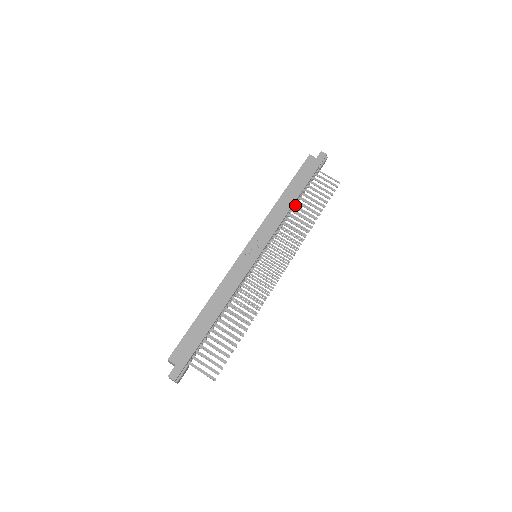
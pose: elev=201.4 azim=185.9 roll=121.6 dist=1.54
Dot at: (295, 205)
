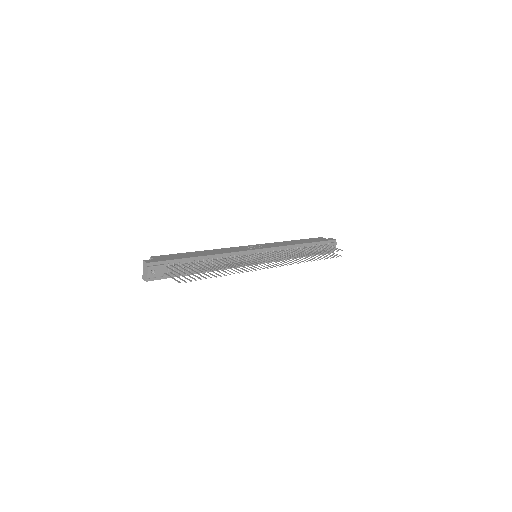
Dot at: (301, 253)
